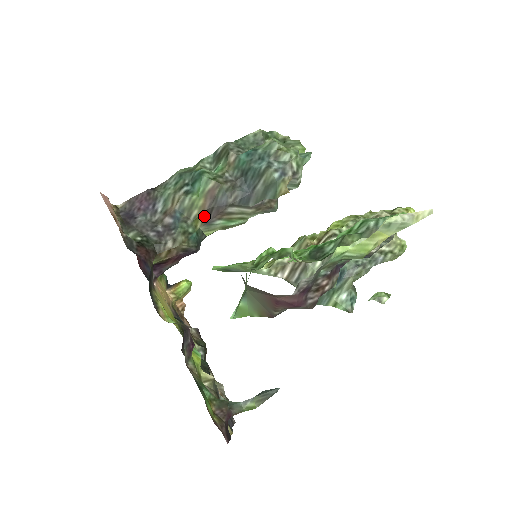
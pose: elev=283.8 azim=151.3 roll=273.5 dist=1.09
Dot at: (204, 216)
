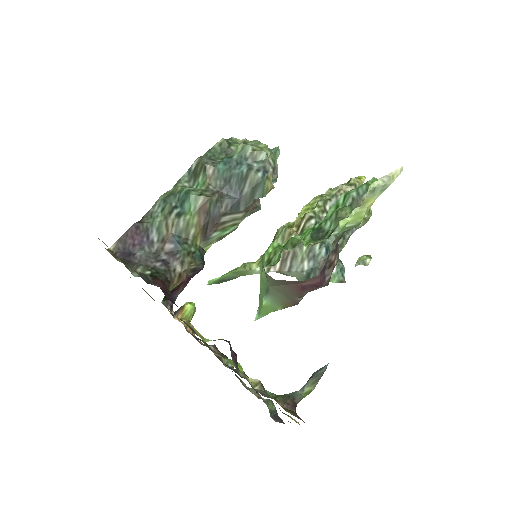
Dot at: (201, 232)
